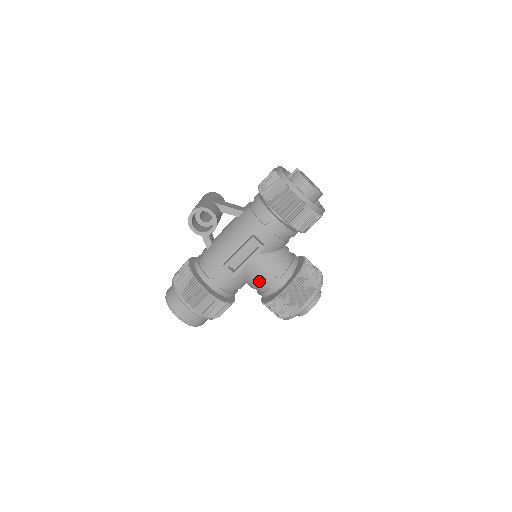
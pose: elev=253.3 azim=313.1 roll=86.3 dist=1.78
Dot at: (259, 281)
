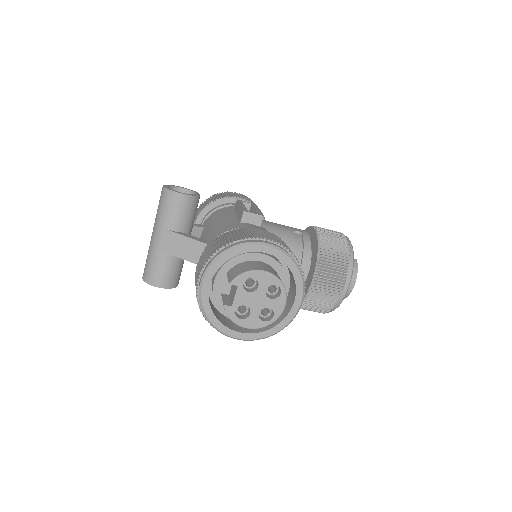
Dot at: occluded
